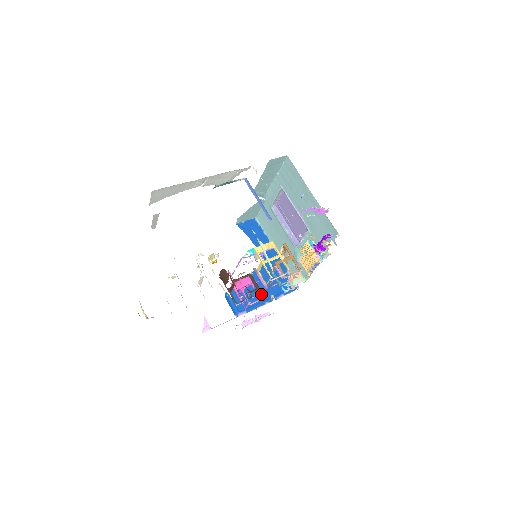
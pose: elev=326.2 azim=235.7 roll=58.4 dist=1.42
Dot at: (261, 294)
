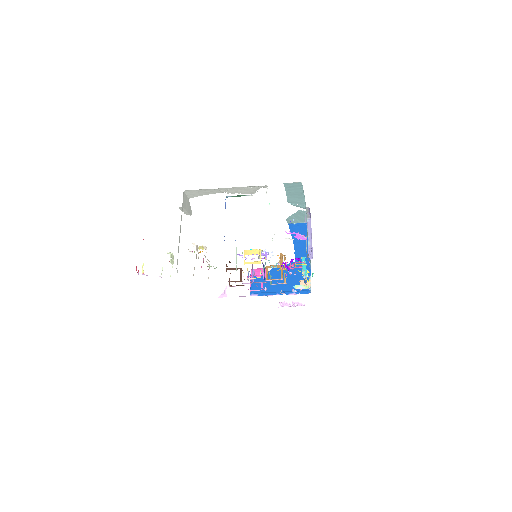
Dot at: (277, 286)
